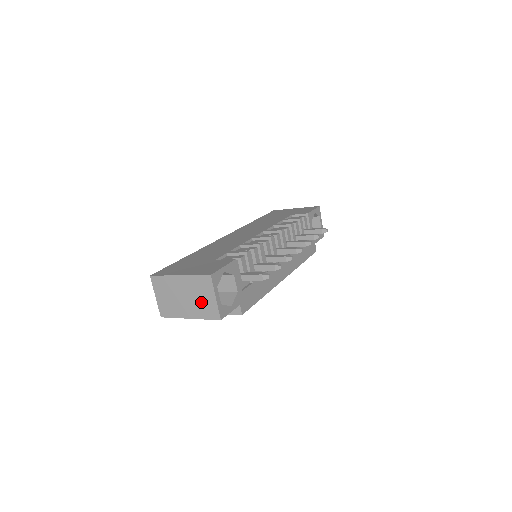
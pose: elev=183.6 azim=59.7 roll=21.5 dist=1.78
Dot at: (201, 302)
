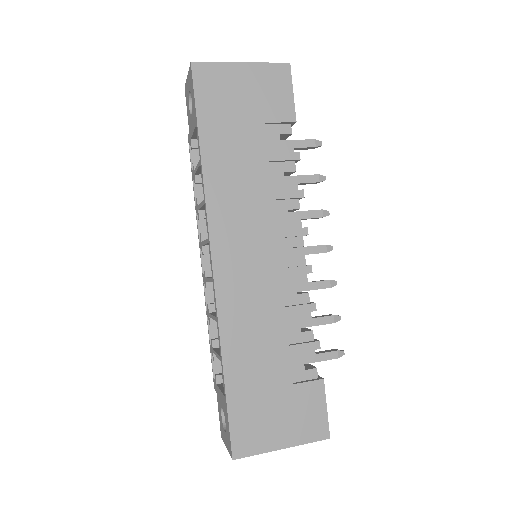
Dot at: occluded
